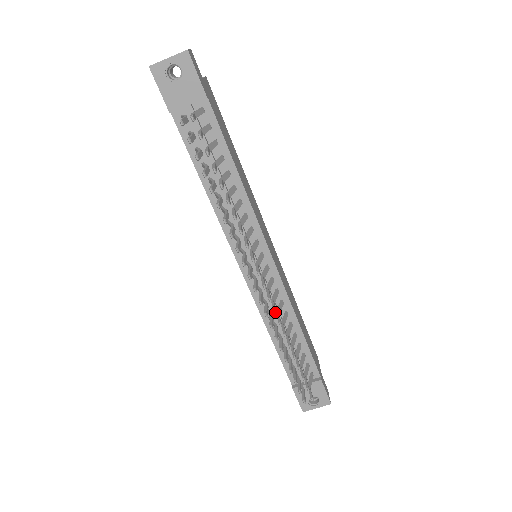
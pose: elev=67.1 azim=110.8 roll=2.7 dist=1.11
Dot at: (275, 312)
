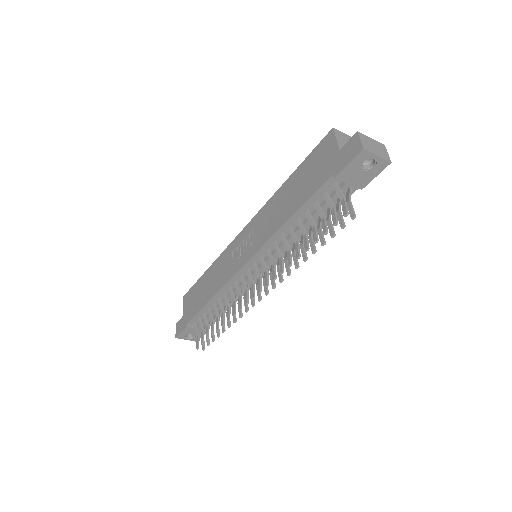
Dot at: occluded
